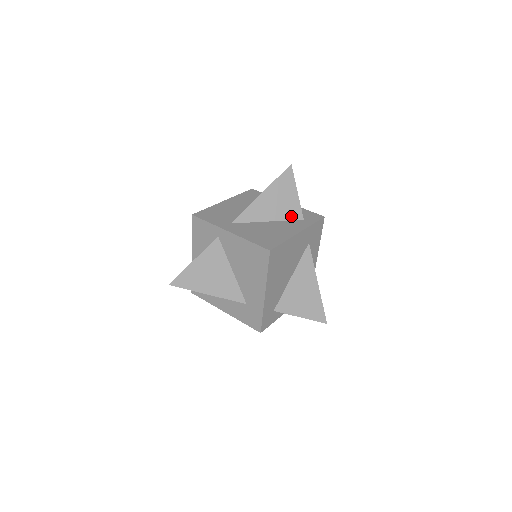
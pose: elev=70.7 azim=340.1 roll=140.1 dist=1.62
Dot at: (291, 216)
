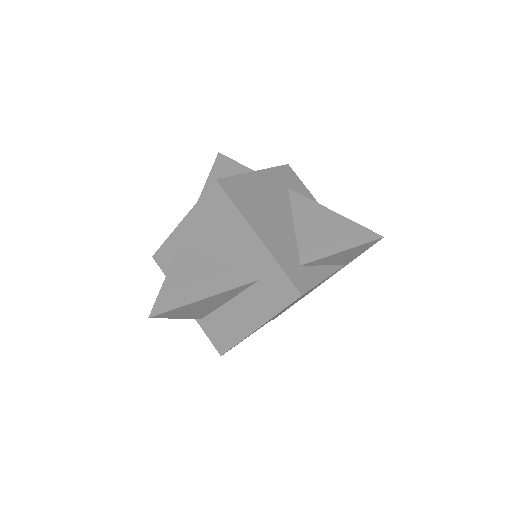
Dot at: occluded
